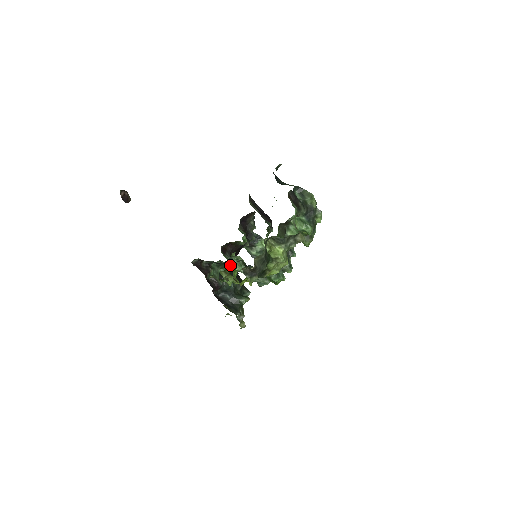
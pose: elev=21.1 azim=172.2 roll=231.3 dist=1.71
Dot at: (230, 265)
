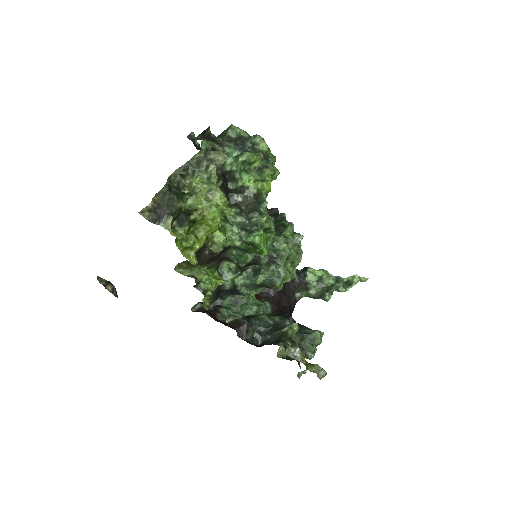
Dot at: (232, 285)
